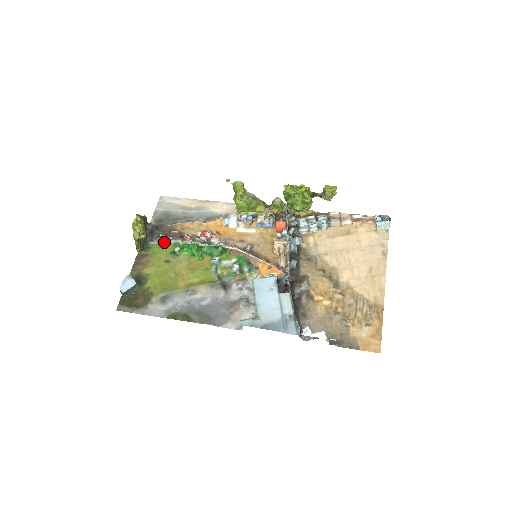
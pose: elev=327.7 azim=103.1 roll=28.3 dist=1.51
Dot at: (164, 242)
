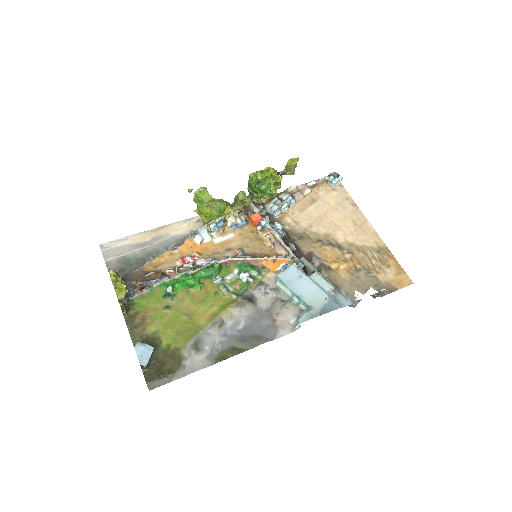
Dot at: (147, 289)
